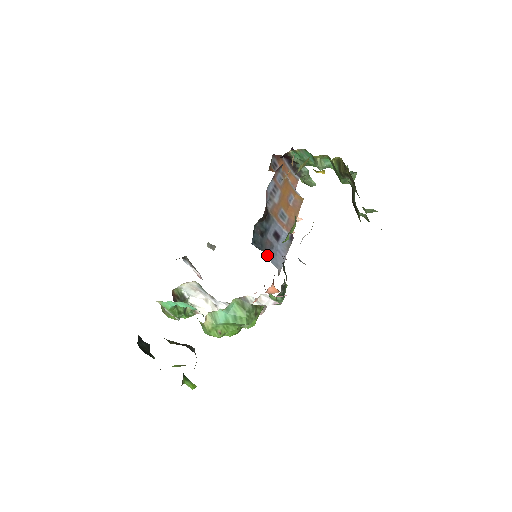
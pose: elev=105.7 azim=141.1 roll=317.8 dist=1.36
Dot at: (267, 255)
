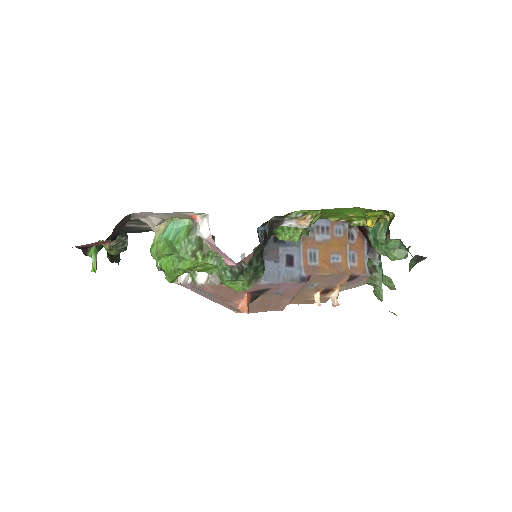
Dot at: (263, 256)
